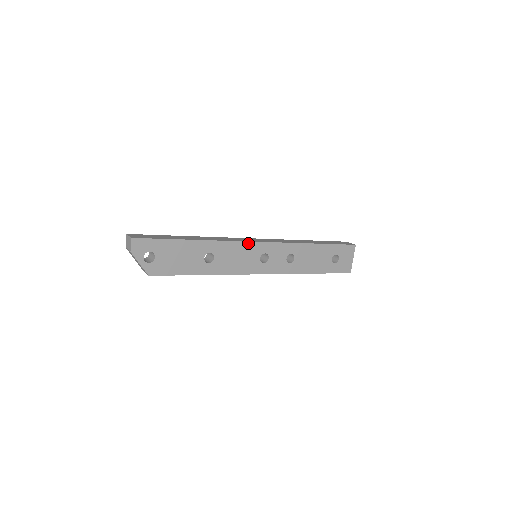
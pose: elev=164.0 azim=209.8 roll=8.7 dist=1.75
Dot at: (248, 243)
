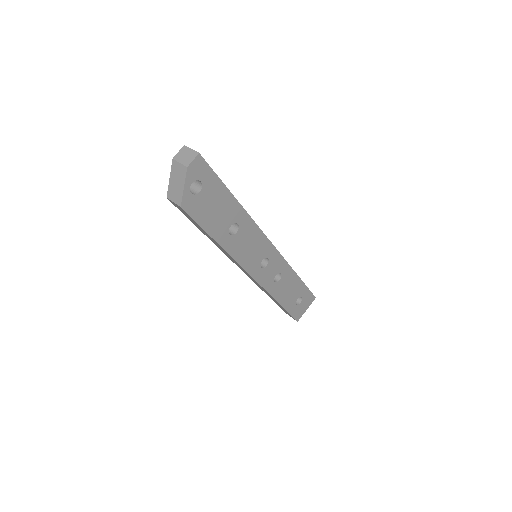
Dot at: (266, 238)
